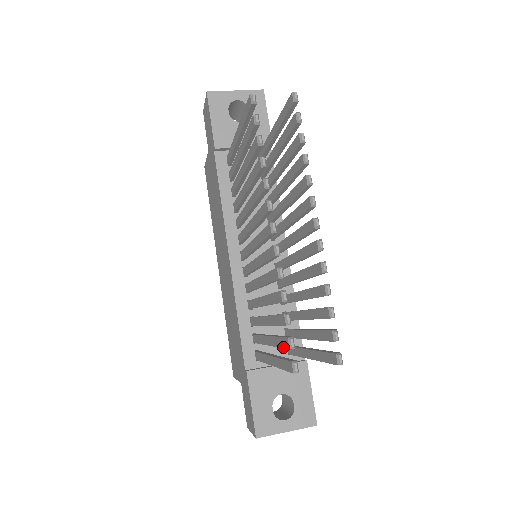
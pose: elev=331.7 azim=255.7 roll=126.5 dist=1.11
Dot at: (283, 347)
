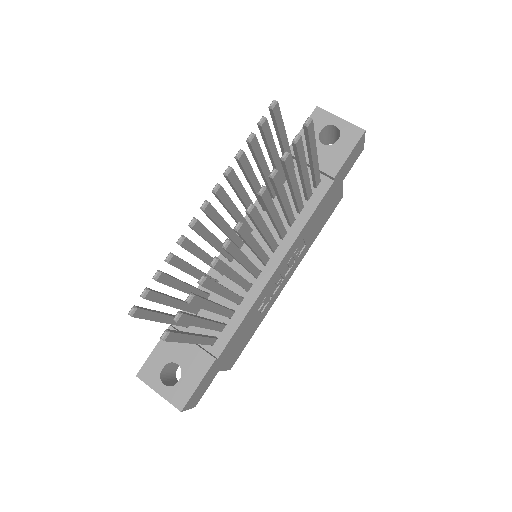
Dot at: occluded
